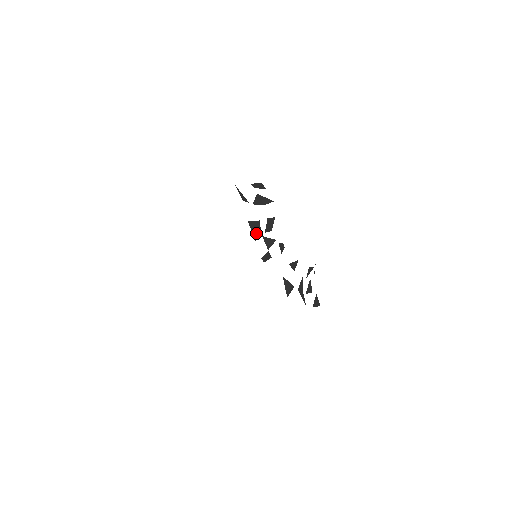
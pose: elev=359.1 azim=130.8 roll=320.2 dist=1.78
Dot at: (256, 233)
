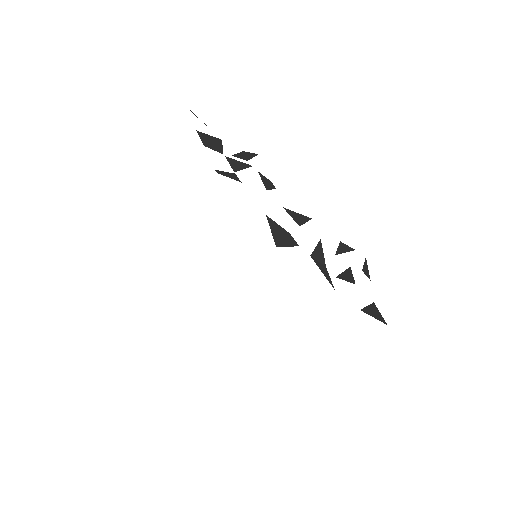
Dot at: (209, 143)
